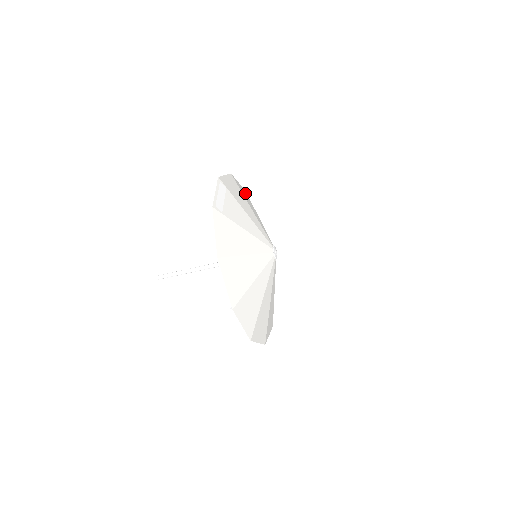
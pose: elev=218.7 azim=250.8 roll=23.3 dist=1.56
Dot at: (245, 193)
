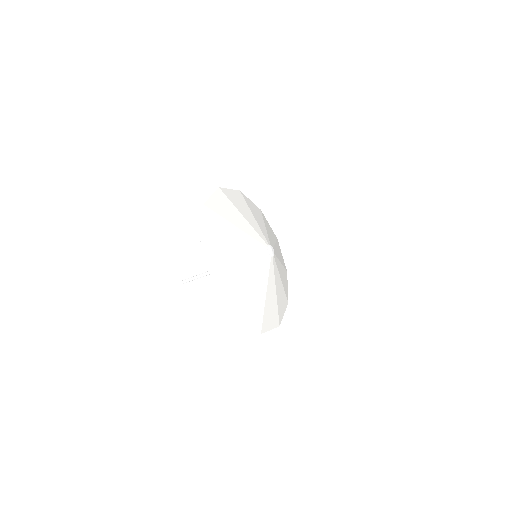
Dot at: (221, 199)
